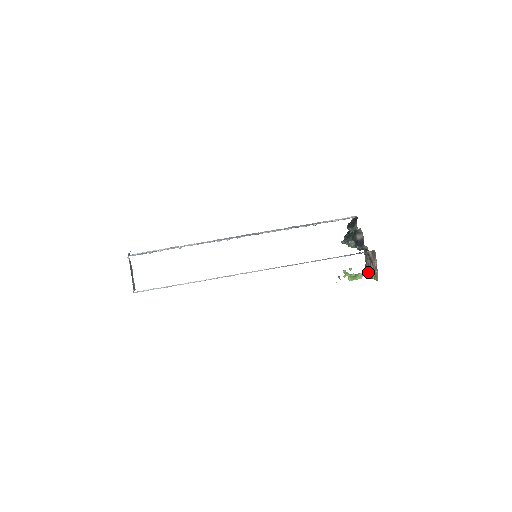
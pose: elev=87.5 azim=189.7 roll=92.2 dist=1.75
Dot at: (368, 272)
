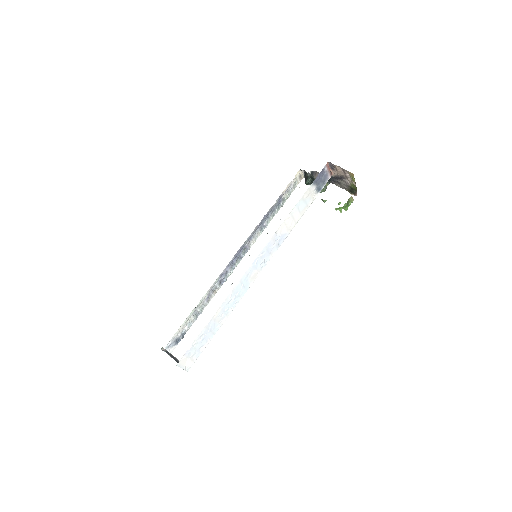
Dot at: (351, 190)
